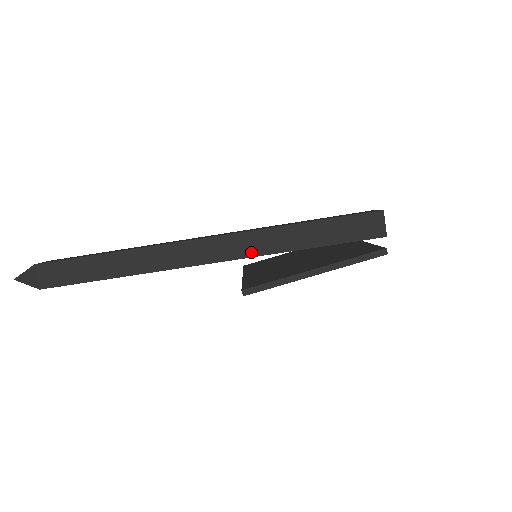
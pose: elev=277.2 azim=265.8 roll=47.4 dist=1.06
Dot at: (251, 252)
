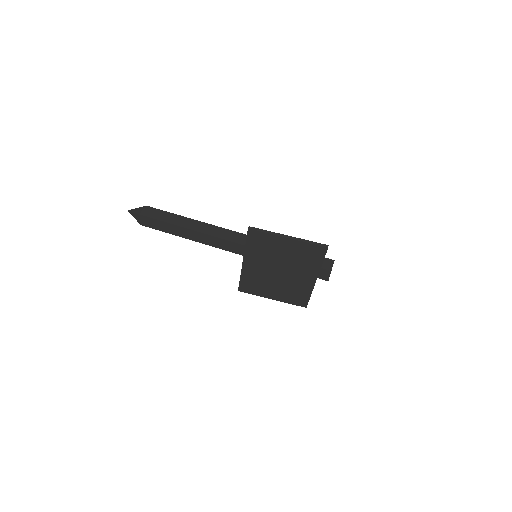
Dot at: occluded
